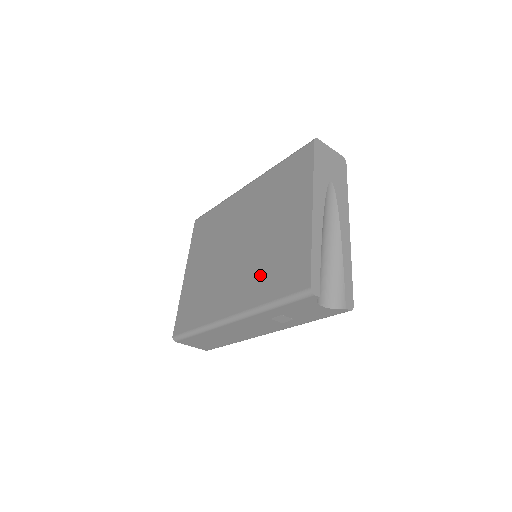
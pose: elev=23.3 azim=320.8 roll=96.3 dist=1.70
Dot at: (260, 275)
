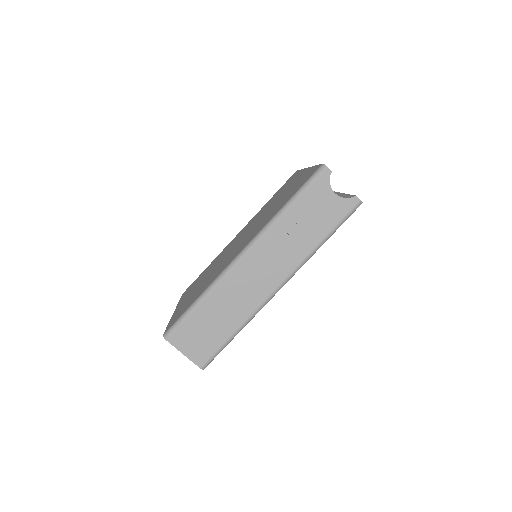
Dot at: occluded
